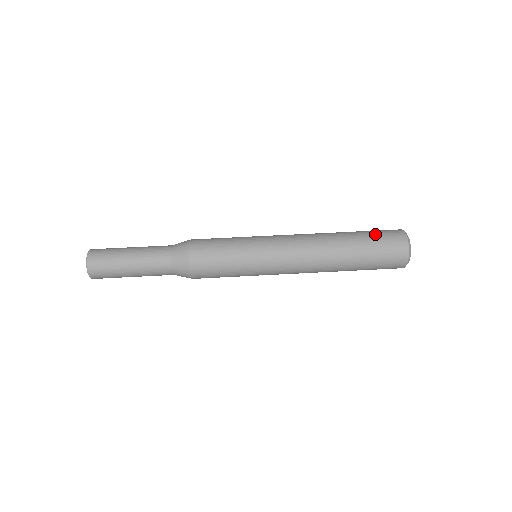
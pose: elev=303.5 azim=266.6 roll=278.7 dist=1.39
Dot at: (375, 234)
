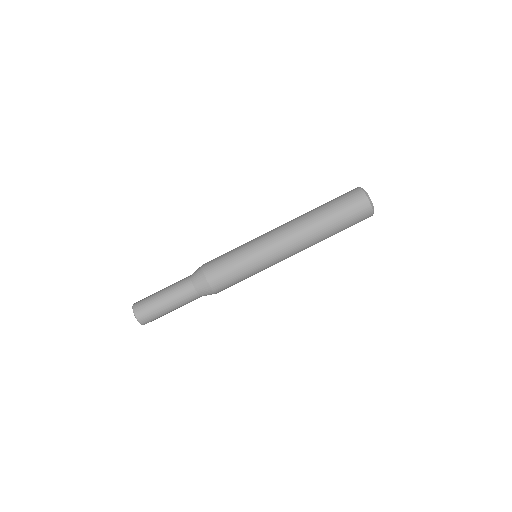
Dot at: (338, 200)
